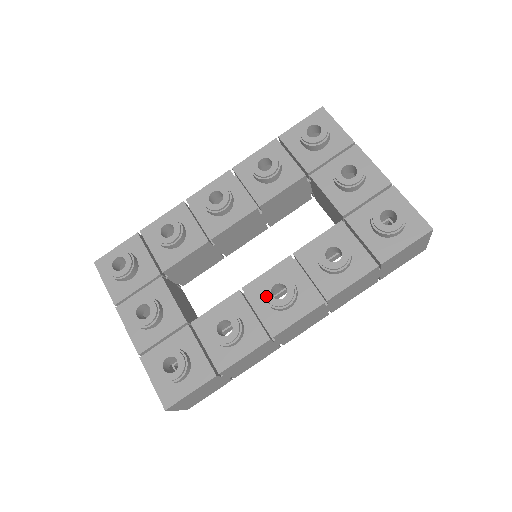
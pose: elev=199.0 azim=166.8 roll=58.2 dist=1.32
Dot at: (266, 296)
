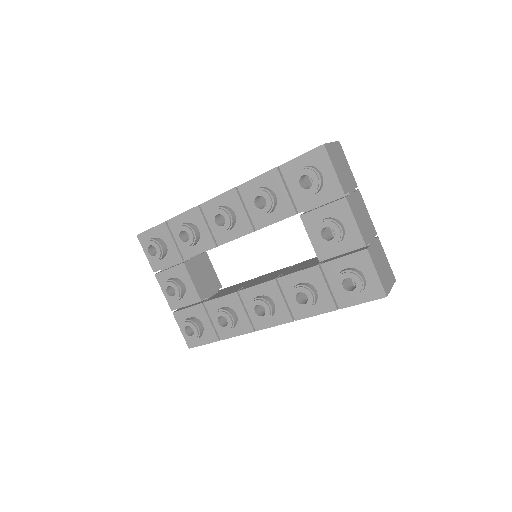
Dot at: (251, 311)
